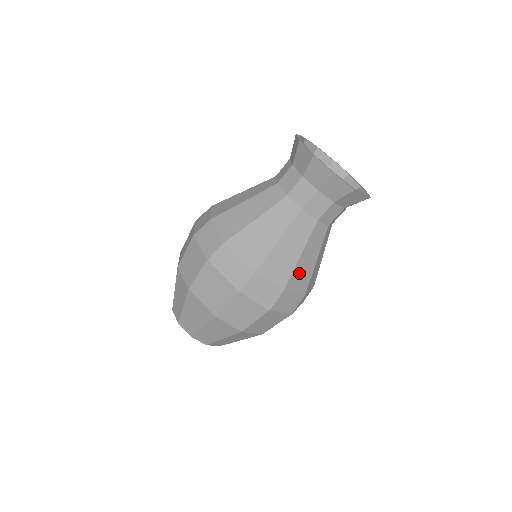
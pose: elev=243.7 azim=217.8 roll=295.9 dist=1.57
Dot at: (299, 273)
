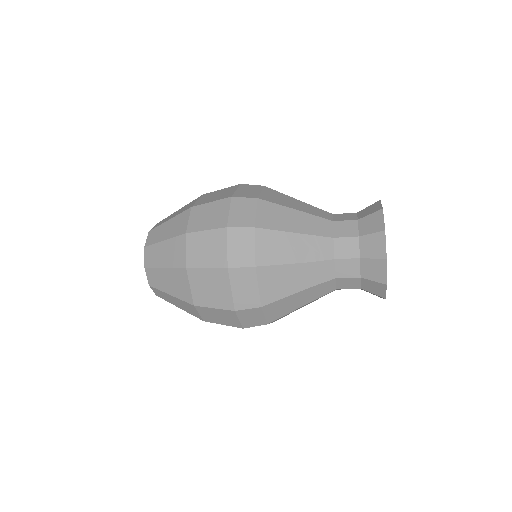
Dot at: occluded
